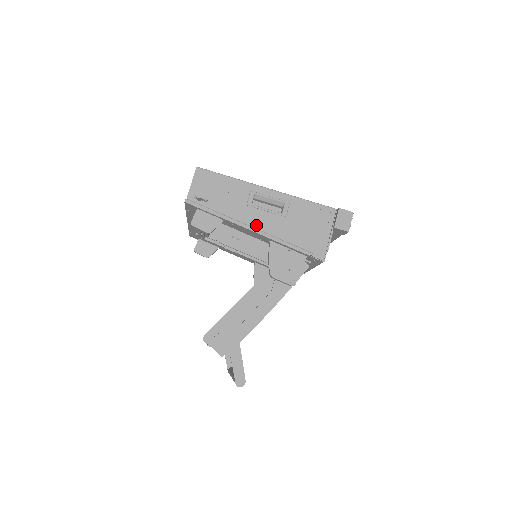
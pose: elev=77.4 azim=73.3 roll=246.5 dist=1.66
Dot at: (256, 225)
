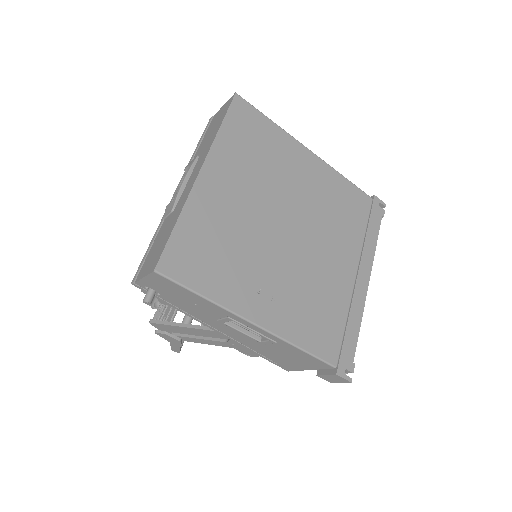
Dot at: (222, 331)
